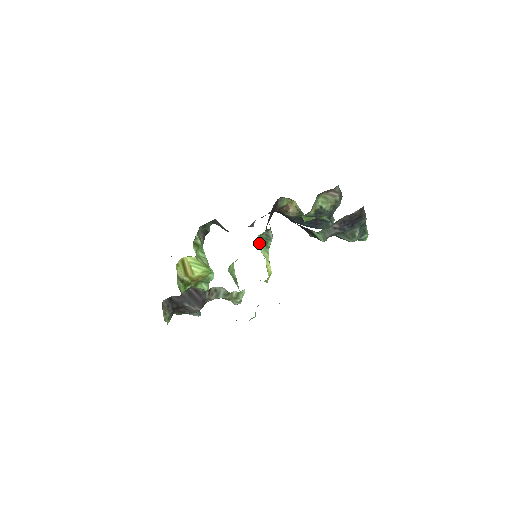
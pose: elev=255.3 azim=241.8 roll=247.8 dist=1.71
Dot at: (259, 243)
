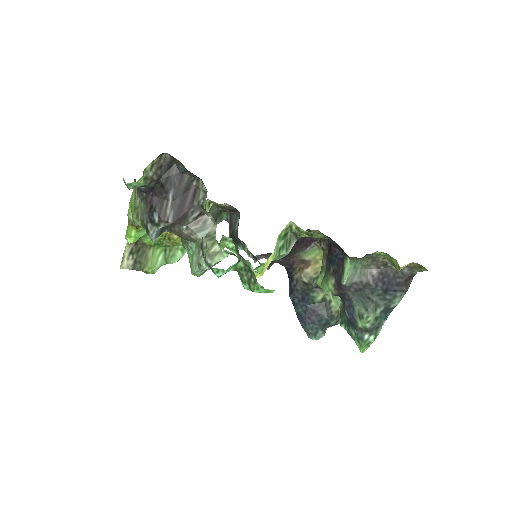
Dot at: (283, 231)
